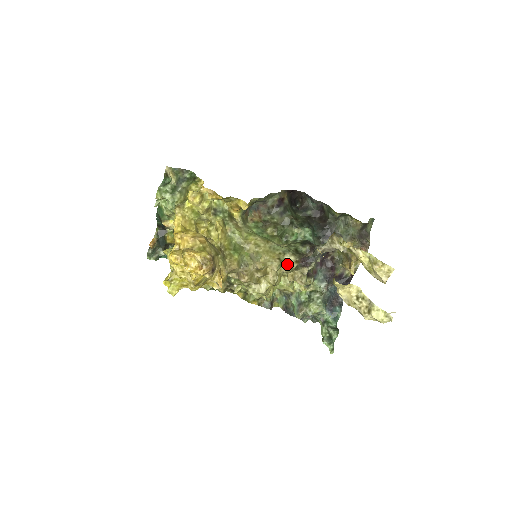
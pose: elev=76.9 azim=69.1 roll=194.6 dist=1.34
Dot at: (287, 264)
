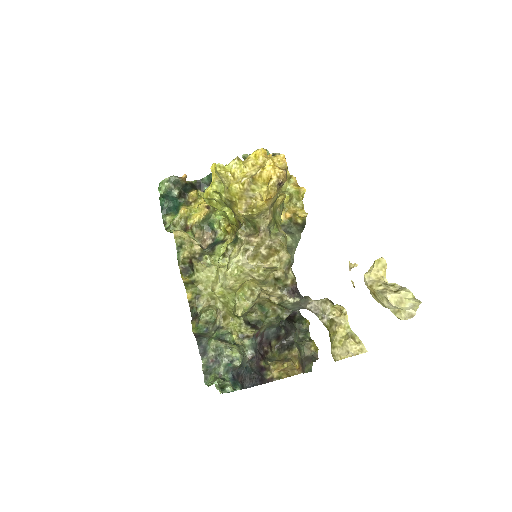
Dot at: (286, 273)
